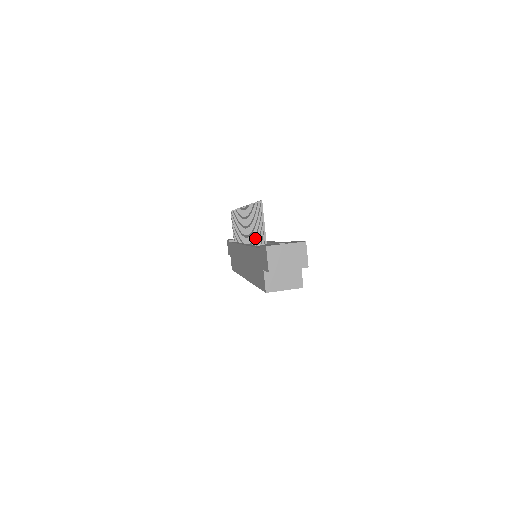
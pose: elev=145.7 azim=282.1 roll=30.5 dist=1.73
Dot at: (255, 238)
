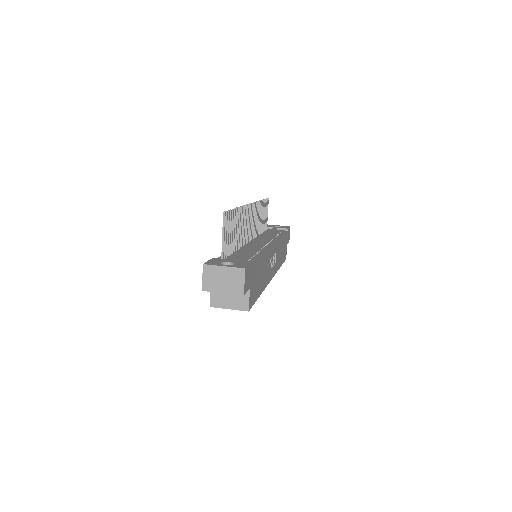
Dot at: (236, 243)
